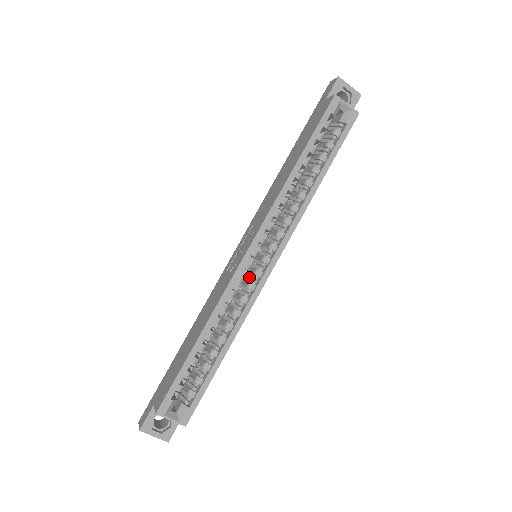
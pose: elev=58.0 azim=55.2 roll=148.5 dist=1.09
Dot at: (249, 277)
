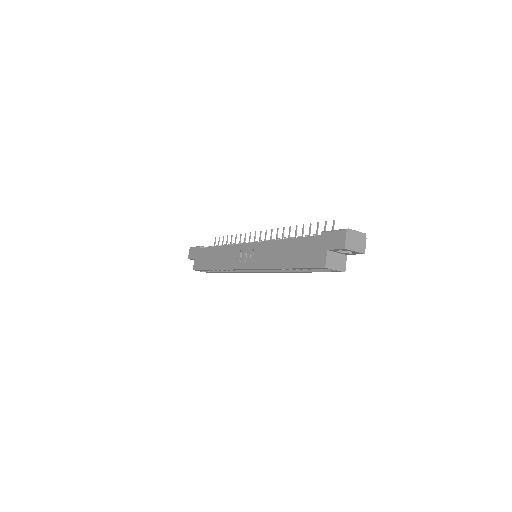
Dot at: occluded
